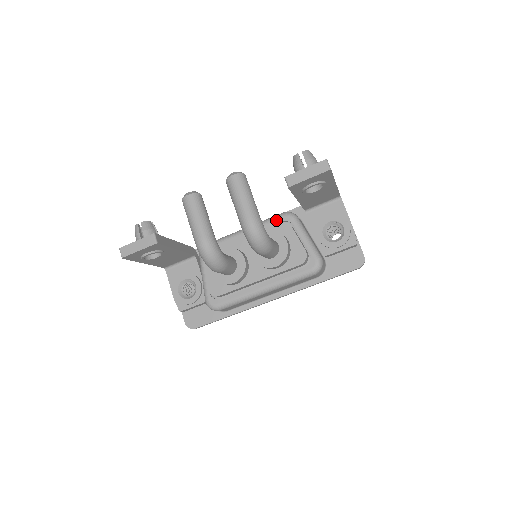
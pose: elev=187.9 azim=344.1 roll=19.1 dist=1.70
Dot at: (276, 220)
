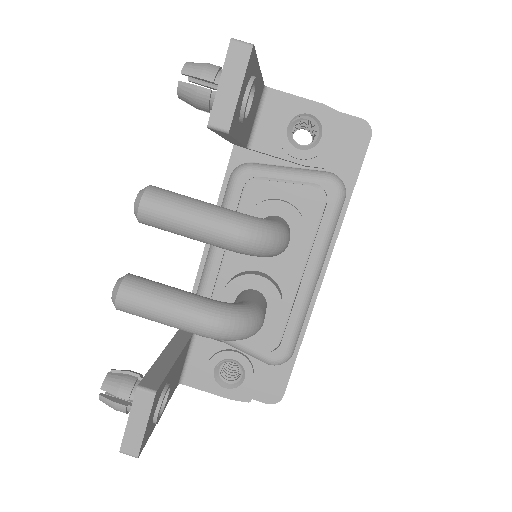
Dot at: (234, 194)
